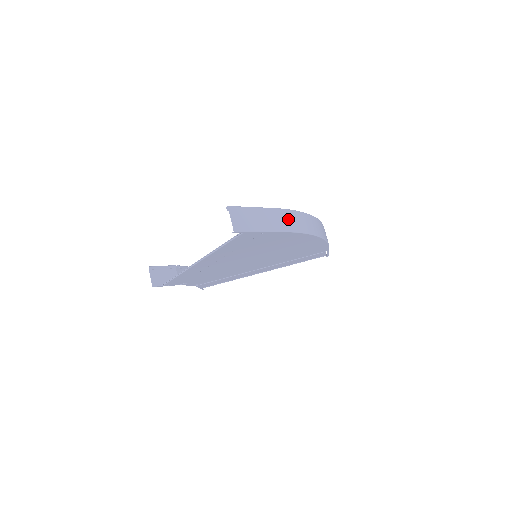
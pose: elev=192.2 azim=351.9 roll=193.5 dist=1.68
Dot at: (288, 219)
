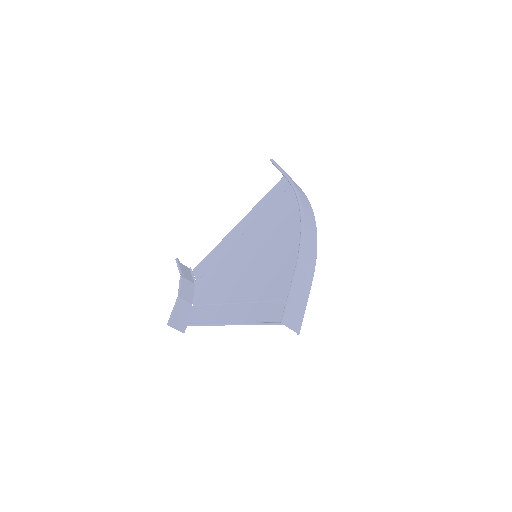
Dot at: (307, 259)
